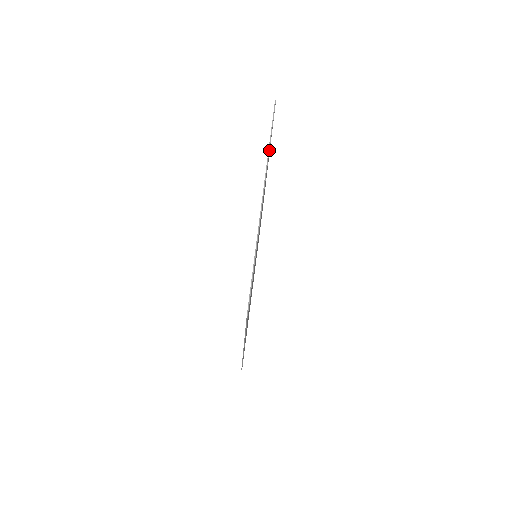
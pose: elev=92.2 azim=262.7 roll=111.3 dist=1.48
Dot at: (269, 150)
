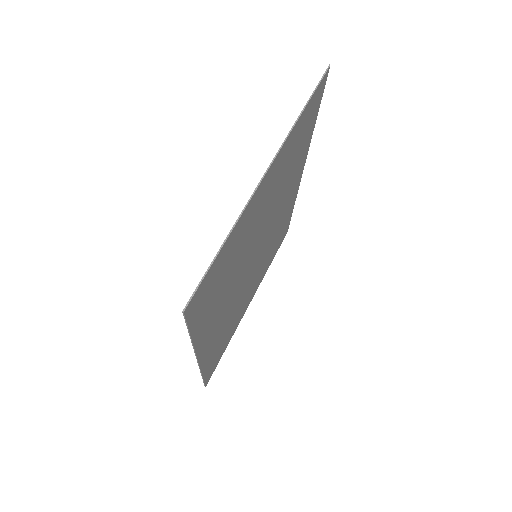
Dot at: (299, 120)
